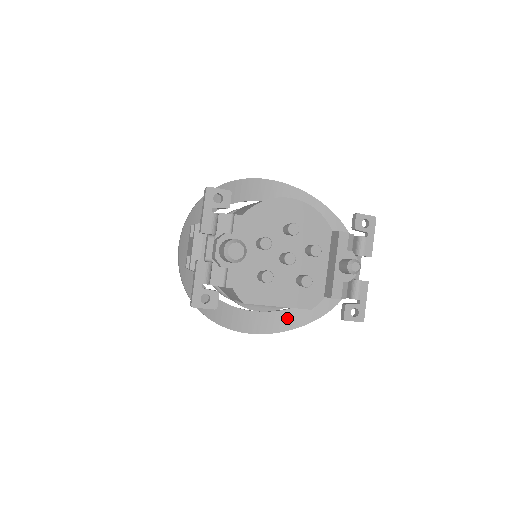
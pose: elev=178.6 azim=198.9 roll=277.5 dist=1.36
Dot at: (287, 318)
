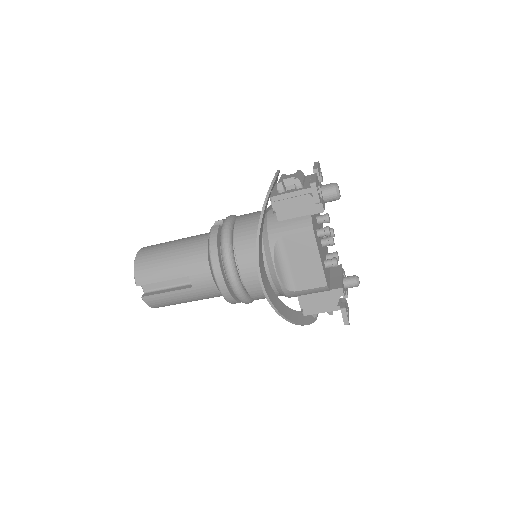
Dot at: (278, 302)
